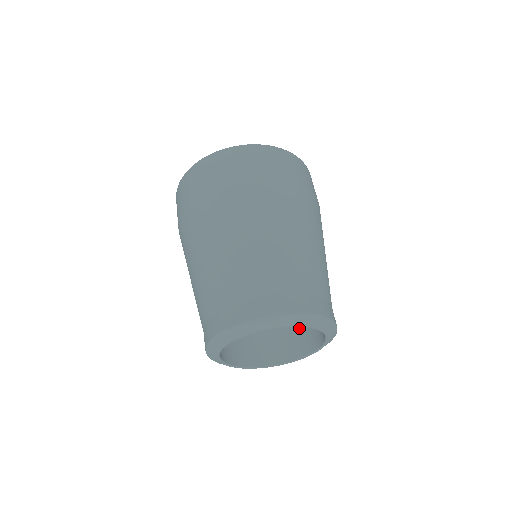
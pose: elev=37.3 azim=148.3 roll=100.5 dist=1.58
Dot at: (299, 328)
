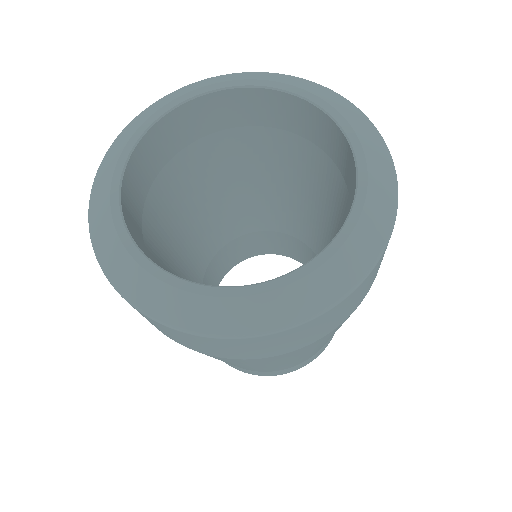
Dot at: (258, 241)
